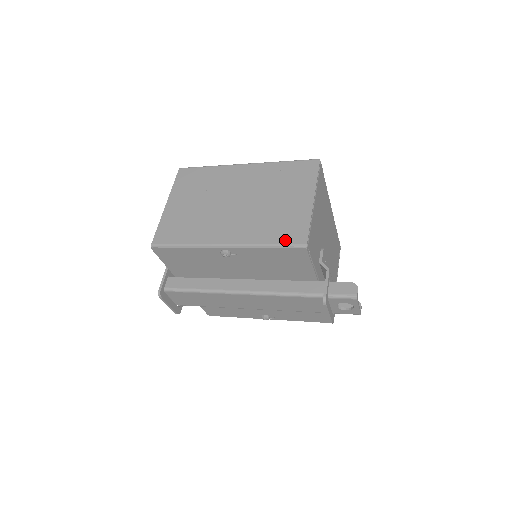
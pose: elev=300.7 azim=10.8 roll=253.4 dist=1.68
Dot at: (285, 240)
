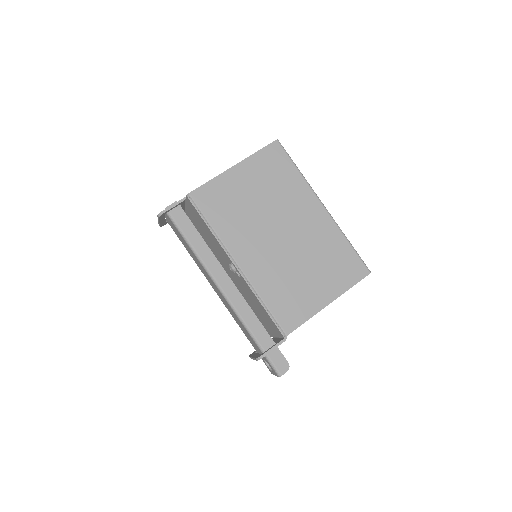
Dot at: (279, 314)
